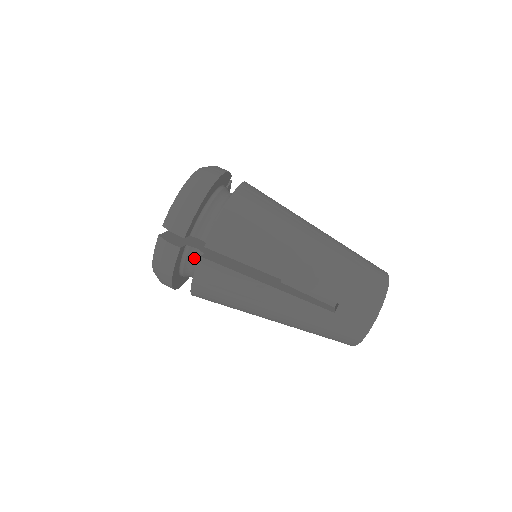
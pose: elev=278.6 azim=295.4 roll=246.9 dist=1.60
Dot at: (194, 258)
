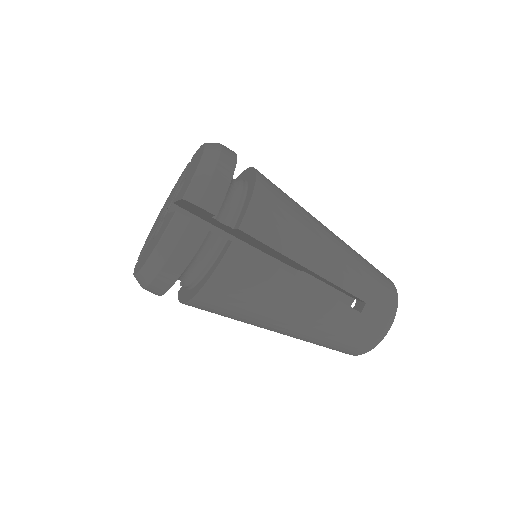
Dot at: (210, 247)
